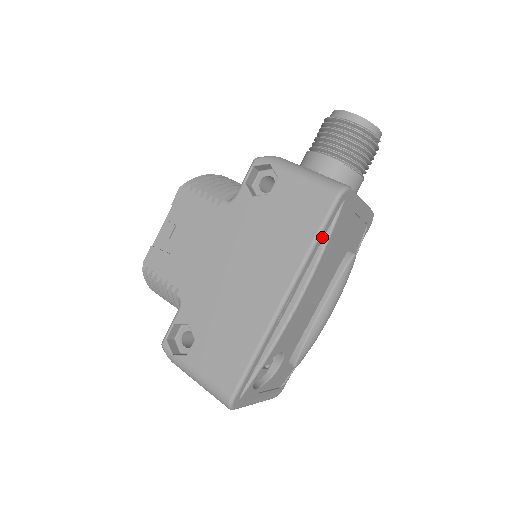
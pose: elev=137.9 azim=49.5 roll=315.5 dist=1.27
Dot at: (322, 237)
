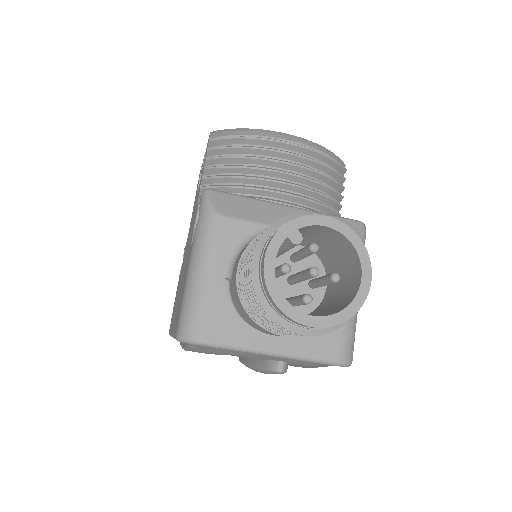
Dot at: occluded
